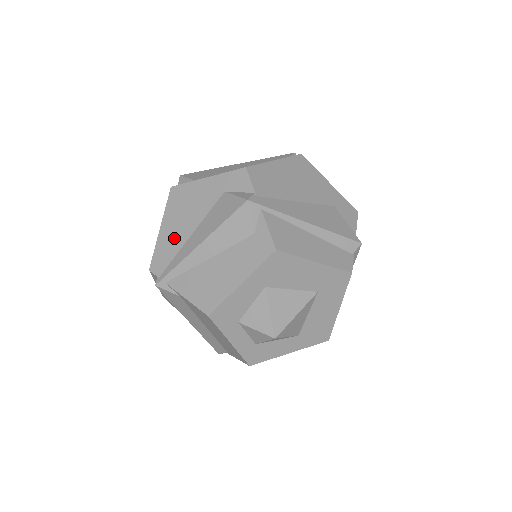
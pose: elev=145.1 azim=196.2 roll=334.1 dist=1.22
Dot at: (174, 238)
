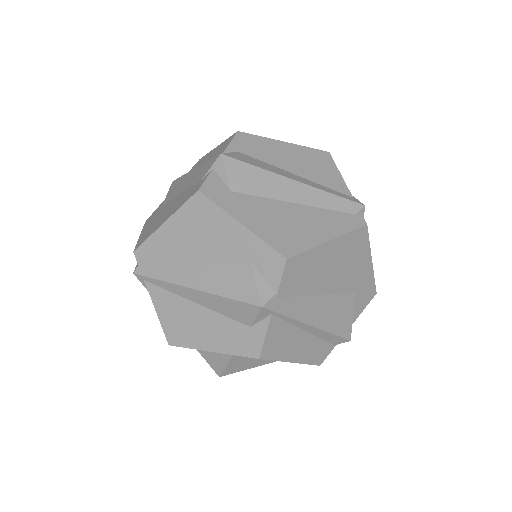
Dot at: (173, 249)
